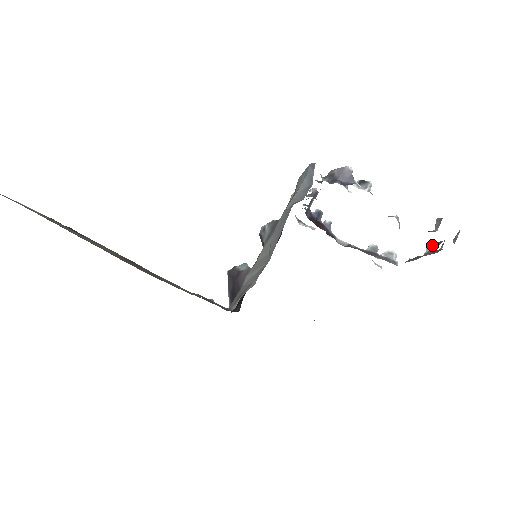
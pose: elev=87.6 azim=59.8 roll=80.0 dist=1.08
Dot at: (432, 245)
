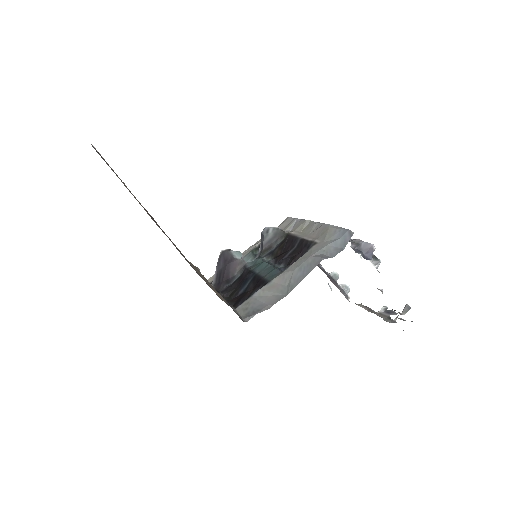
Dot at: (386, 309)
